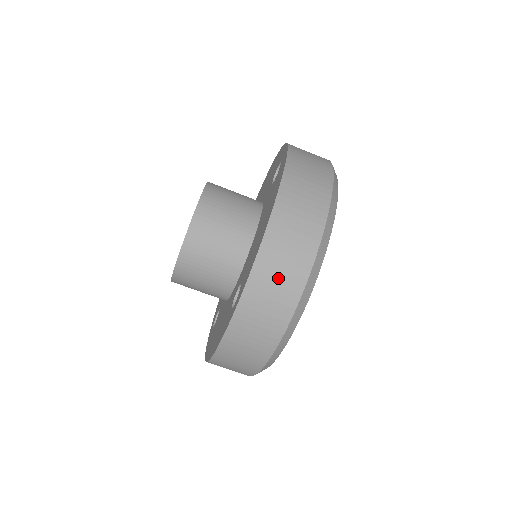
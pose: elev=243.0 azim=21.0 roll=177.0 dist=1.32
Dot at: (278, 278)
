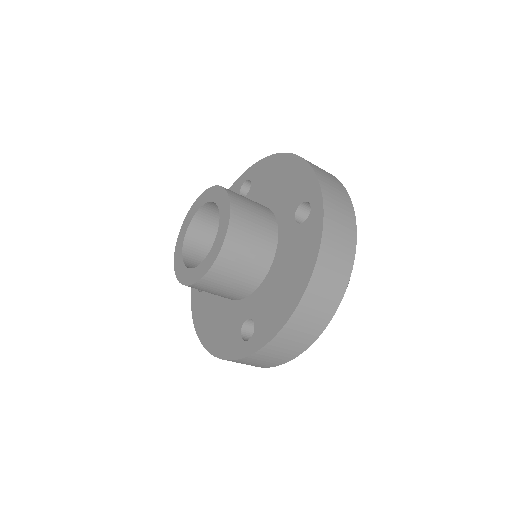
Dot at: (293, 341)
